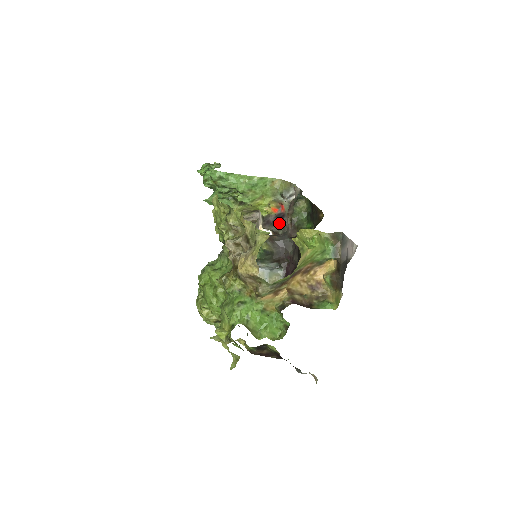
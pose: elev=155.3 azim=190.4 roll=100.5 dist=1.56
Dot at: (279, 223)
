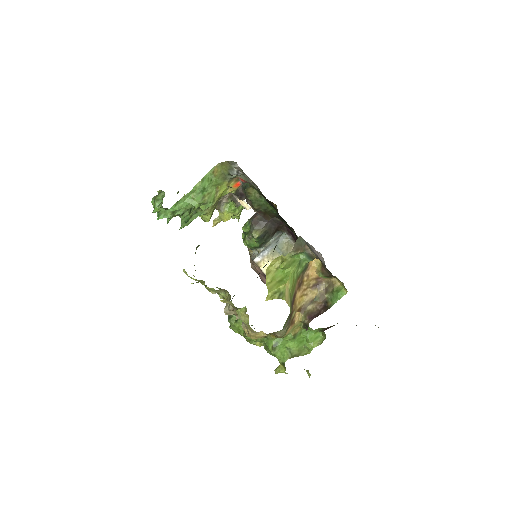
Dot at: occluded
